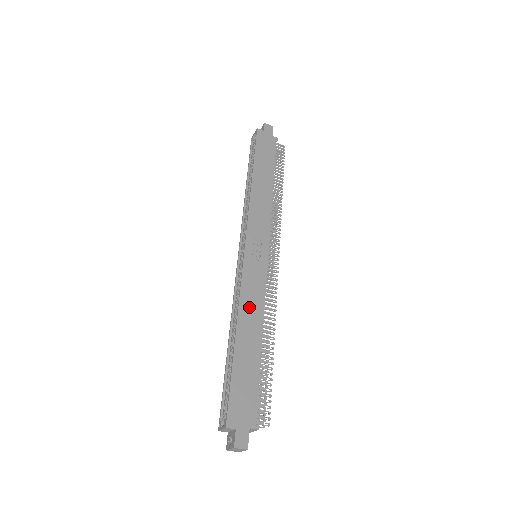
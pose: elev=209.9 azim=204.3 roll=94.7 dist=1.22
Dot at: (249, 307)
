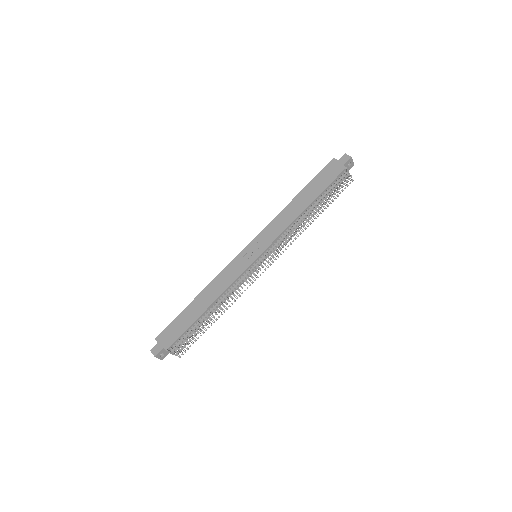
Dot at: (217, 284)
